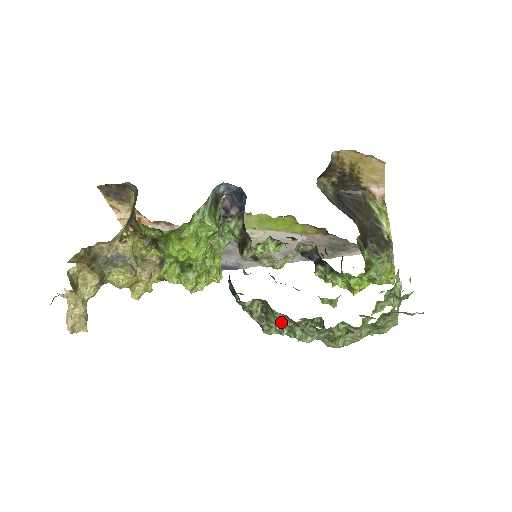
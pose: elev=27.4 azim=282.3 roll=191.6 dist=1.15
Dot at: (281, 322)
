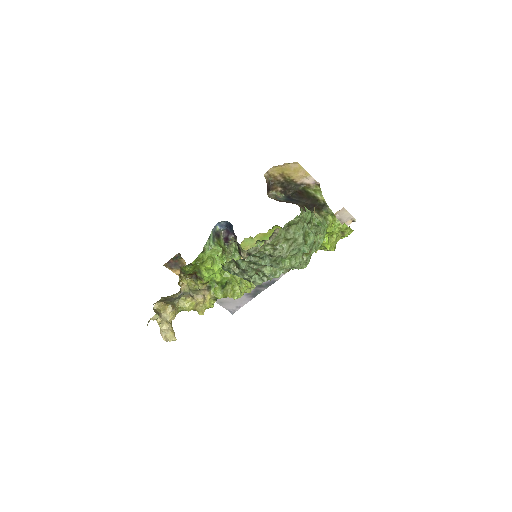
Dot at: (244, 266)
